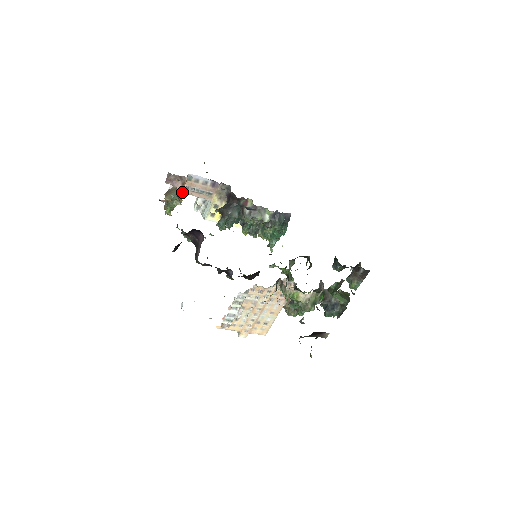
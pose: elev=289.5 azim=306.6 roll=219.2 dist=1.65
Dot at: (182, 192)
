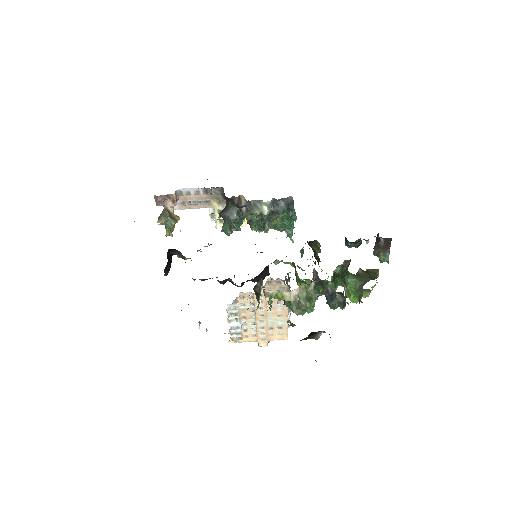
Dot at: (180, 209)
